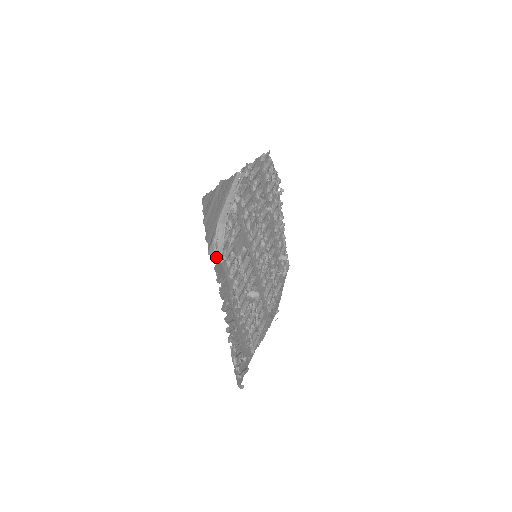
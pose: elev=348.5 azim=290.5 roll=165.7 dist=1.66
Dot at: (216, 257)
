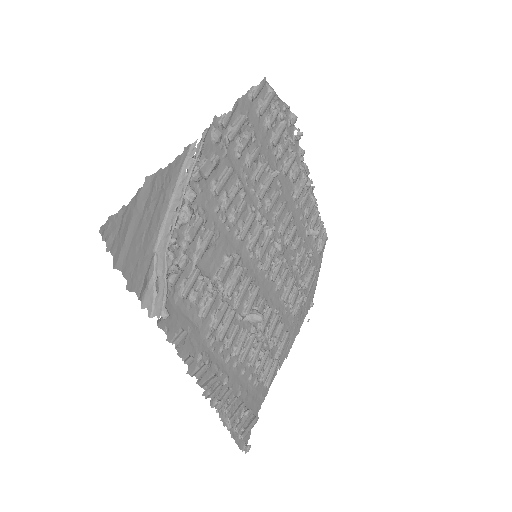
Dot at: (156, 309)
